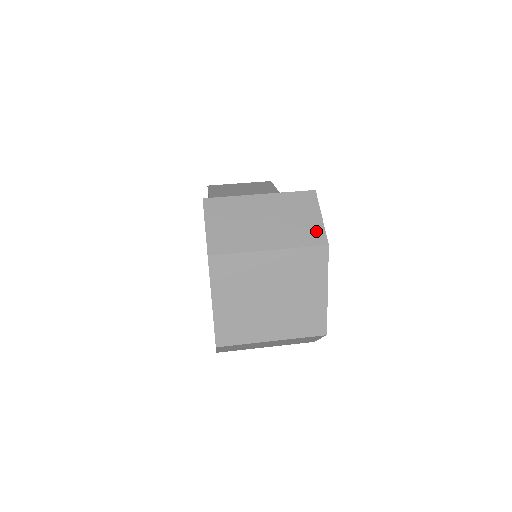
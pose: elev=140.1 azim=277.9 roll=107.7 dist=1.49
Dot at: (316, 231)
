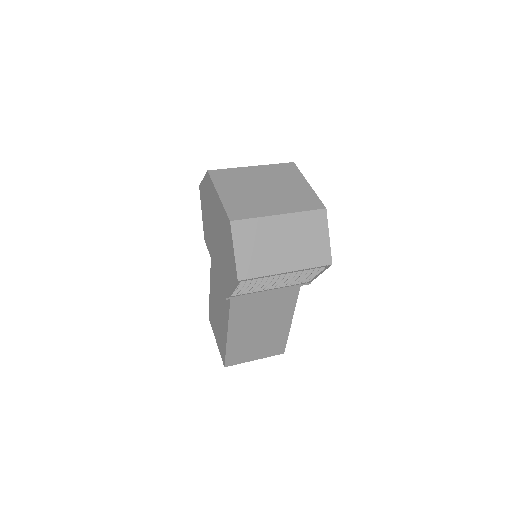
Dot at: occluded
